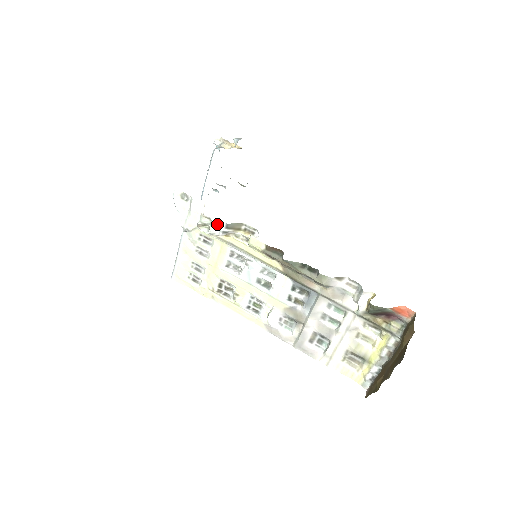
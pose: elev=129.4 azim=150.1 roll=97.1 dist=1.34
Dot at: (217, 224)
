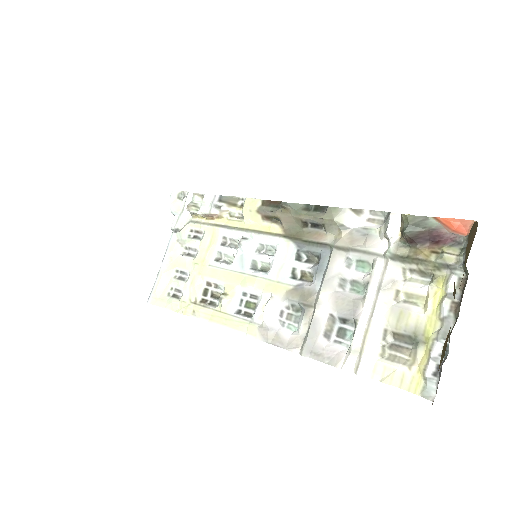
Dot at: (209, 199)
